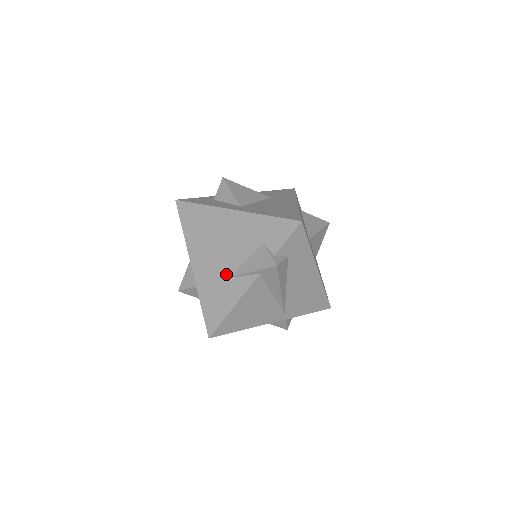
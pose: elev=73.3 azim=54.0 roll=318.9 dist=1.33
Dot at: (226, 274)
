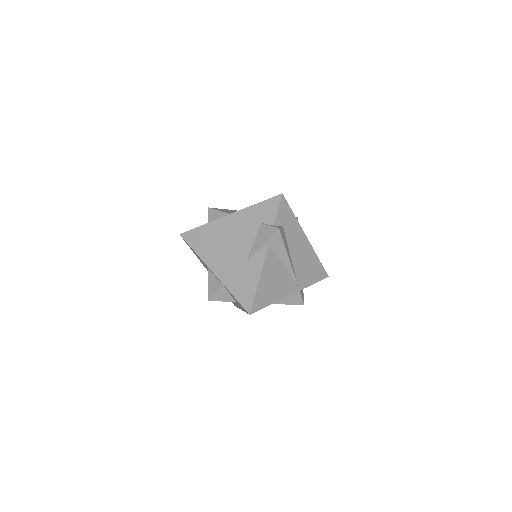
Dot at: (243, 260)
